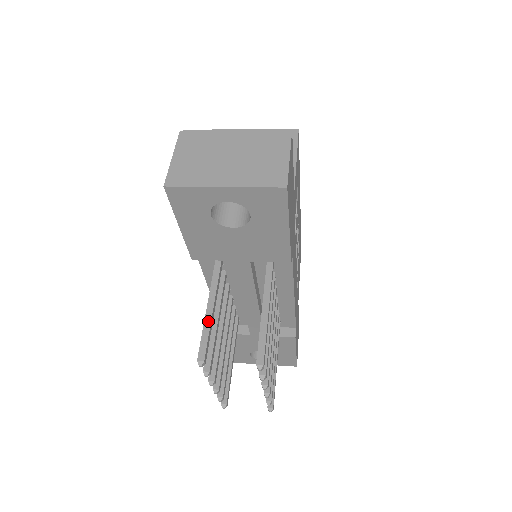
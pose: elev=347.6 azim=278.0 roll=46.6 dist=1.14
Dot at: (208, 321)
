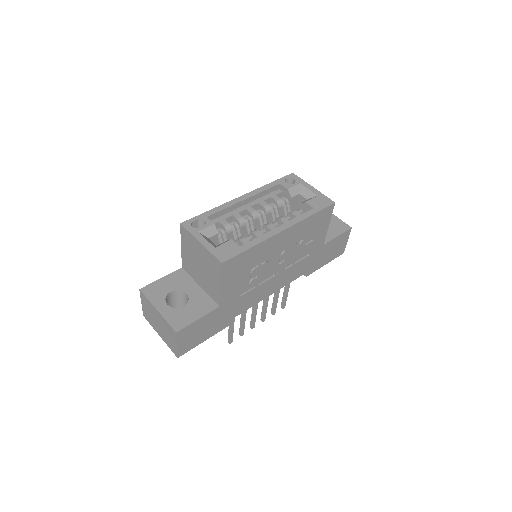
Dot at: occluded
